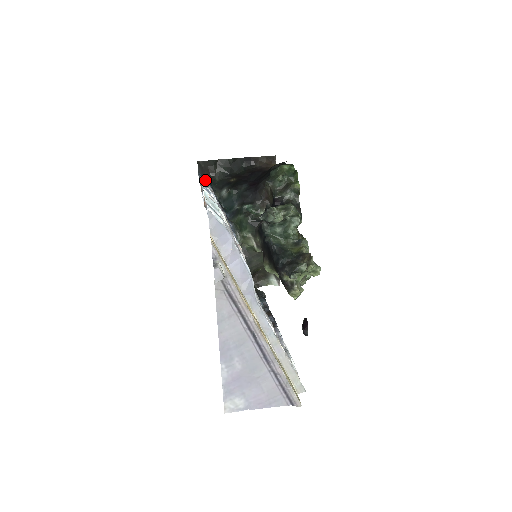
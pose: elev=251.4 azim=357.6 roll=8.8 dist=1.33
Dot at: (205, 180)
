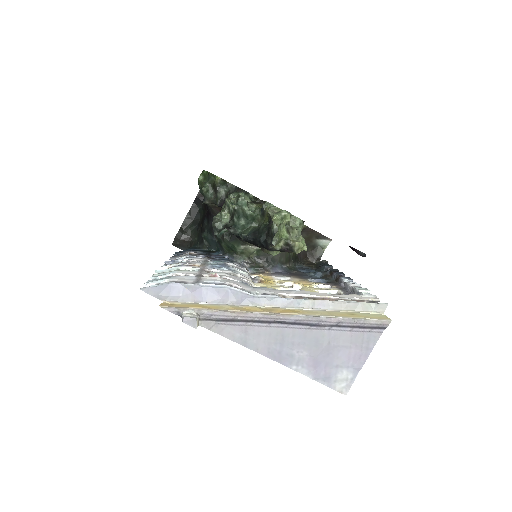
Dot at: (184, 251)
